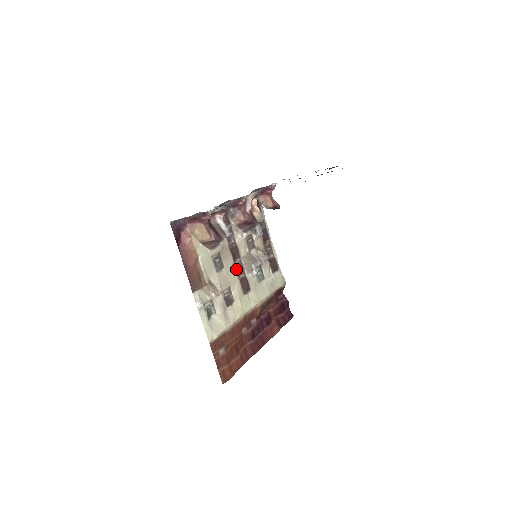
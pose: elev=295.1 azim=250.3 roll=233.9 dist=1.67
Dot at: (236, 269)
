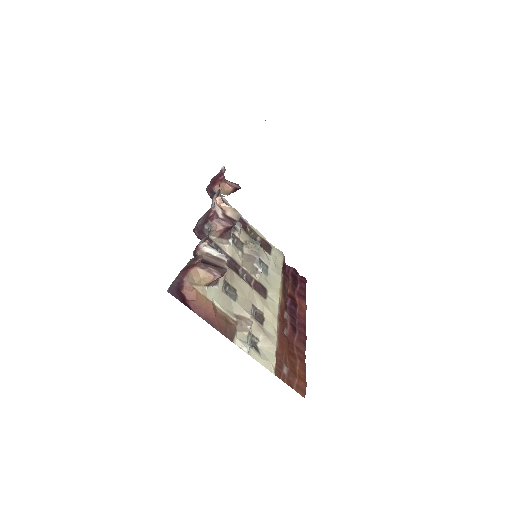
Dot at: (245, 281)
